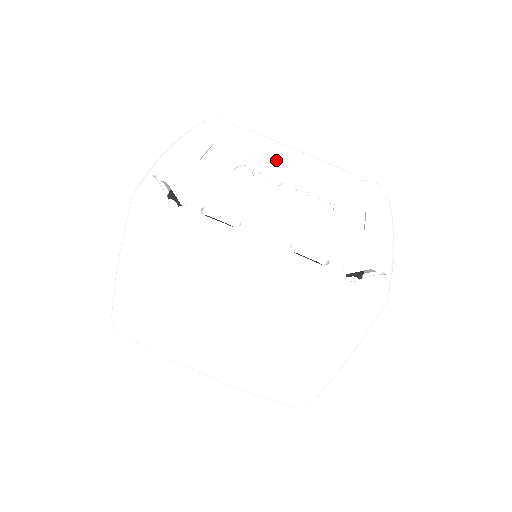
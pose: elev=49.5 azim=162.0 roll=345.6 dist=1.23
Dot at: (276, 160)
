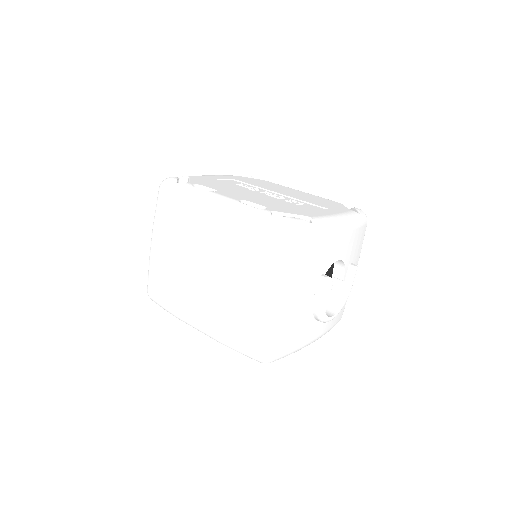
Dot at: (275, 188)
